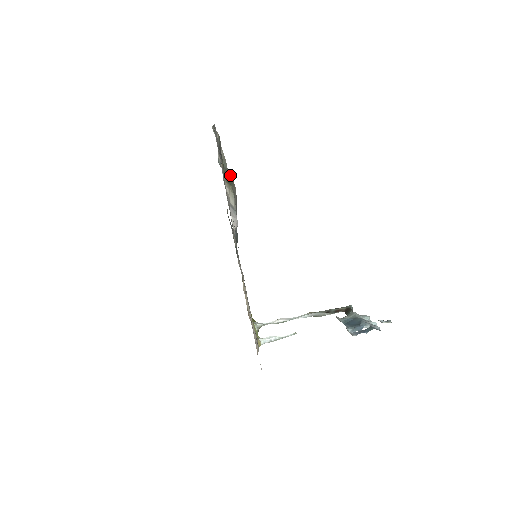
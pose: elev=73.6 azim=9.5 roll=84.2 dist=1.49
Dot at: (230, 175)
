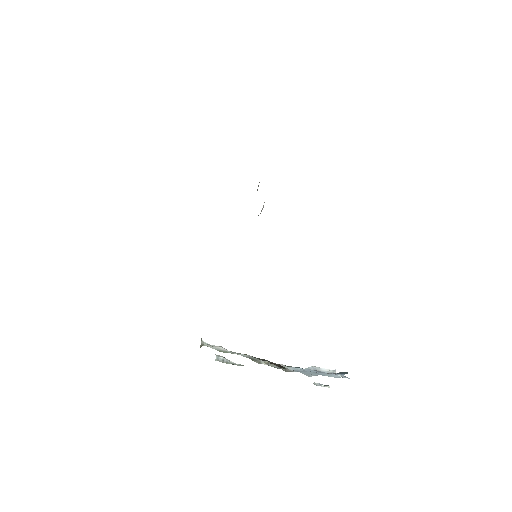
Dot at: occluded
